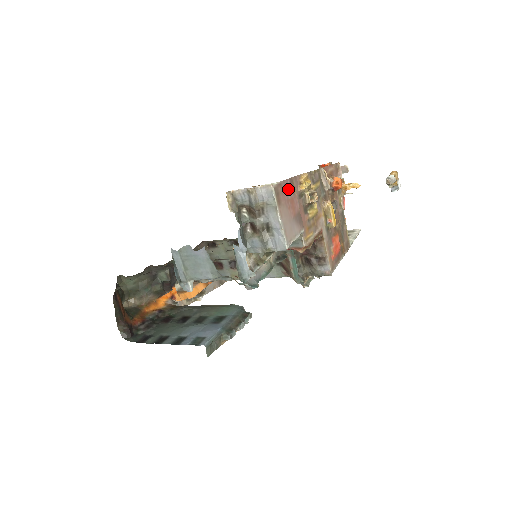
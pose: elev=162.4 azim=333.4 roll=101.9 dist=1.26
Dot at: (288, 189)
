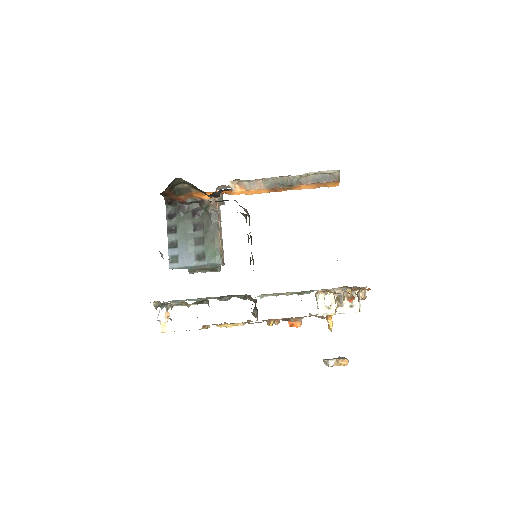
Dot at: occluded
